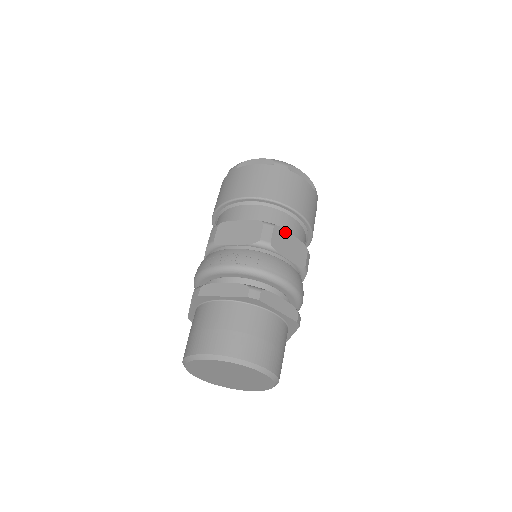
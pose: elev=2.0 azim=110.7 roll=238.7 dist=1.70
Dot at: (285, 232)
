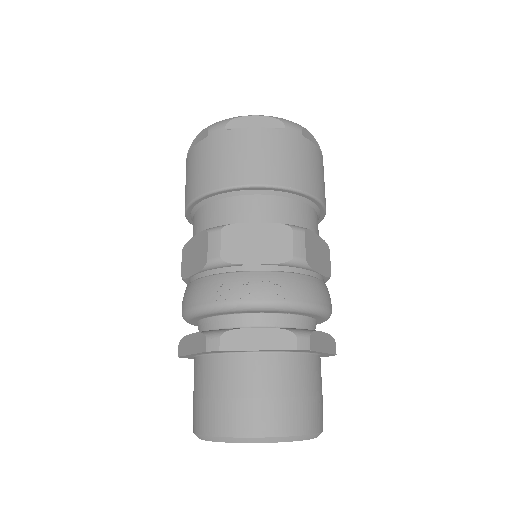
Dot at: (313, 235)
